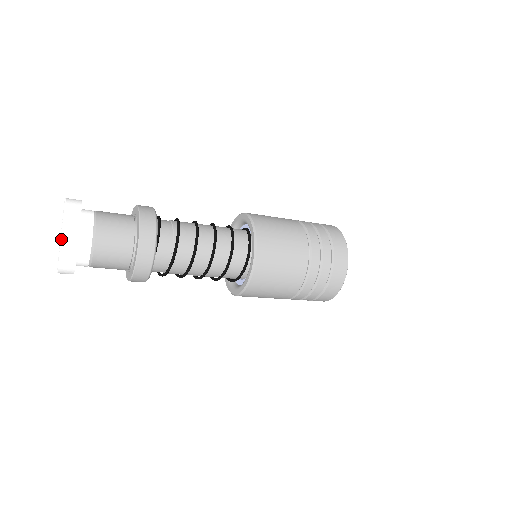
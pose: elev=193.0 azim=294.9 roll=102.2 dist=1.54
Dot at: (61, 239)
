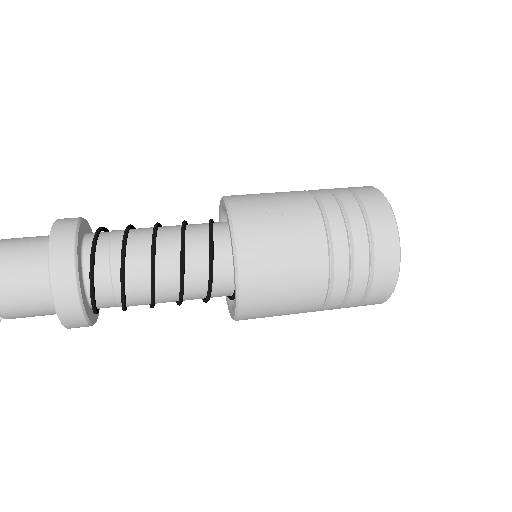
Dot at: out of frame
